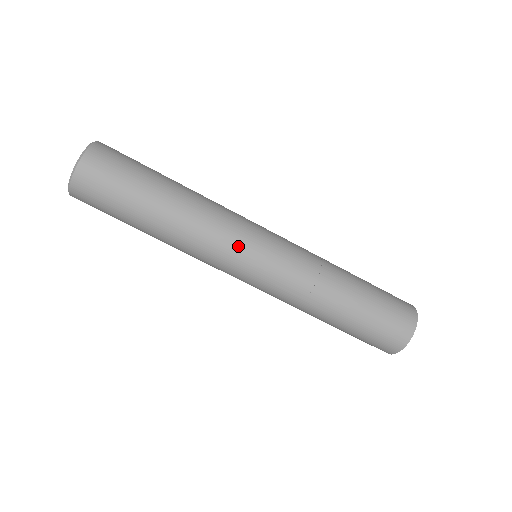
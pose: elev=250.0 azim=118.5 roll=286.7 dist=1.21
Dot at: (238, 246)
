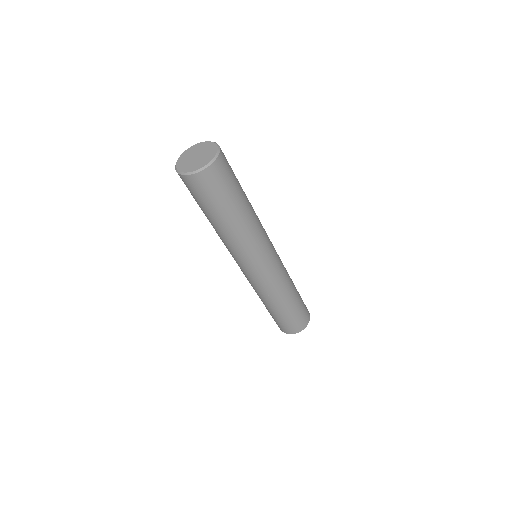
Dot at: (255, 258)
